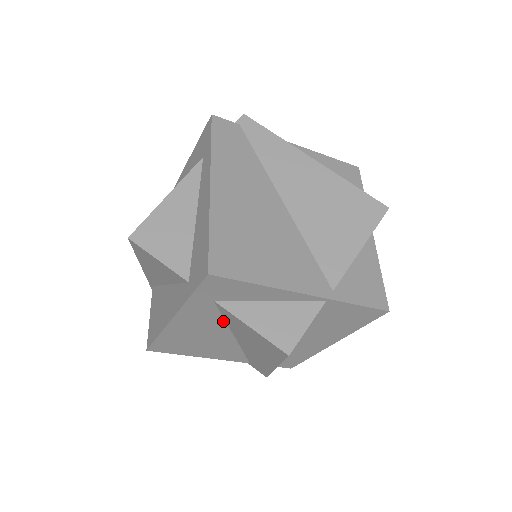
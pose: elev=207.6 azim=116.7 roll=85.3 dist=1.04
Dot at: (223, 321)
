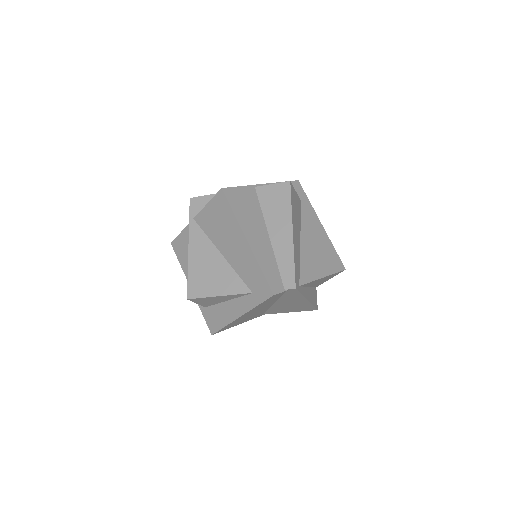
Dot at: occluded
